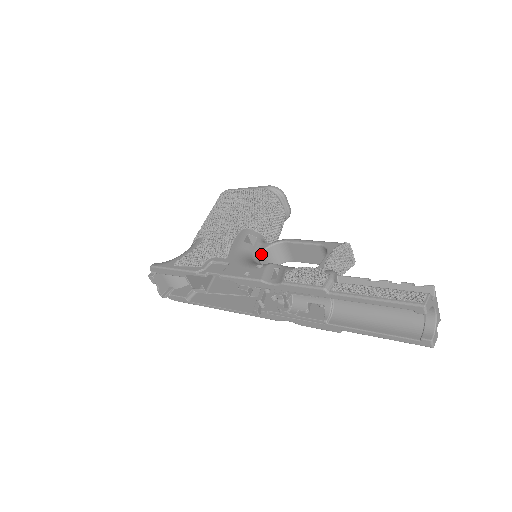
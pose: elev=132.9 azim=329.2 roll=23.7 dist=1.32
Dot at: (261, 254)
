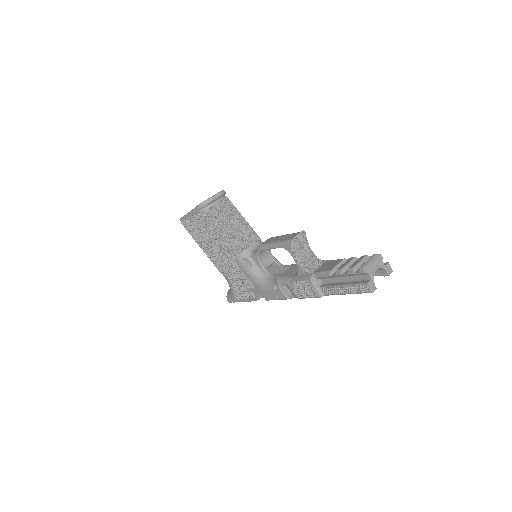
Dot at: (261, 265)
